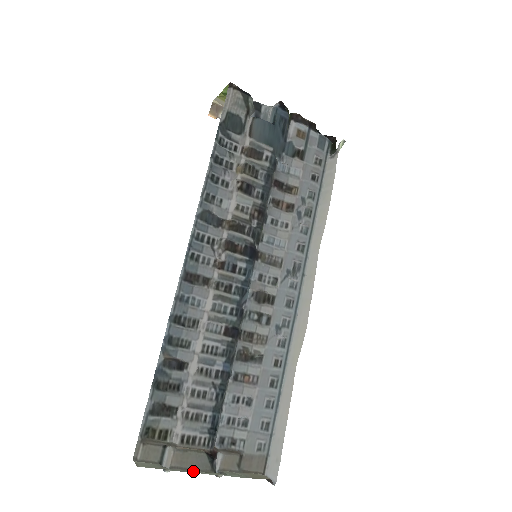
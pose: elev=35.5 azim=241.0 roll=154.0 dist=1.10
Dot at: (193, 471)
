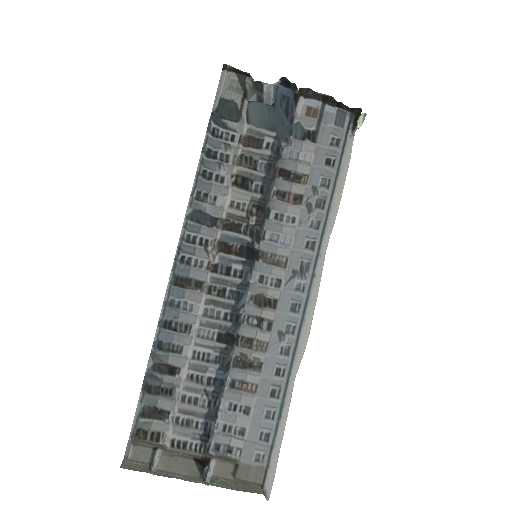
Dot at: (177, 477)
